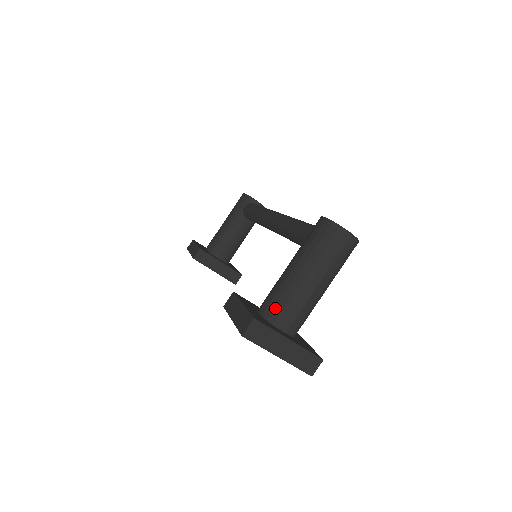
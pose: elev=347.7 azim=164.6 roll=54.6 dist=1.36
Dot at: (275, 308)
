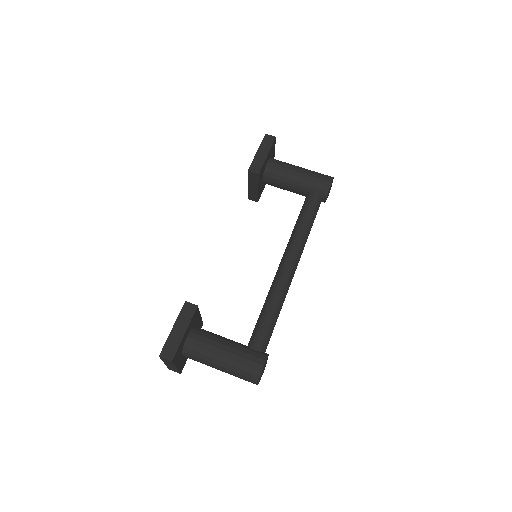
Dot at: (193, 351)
